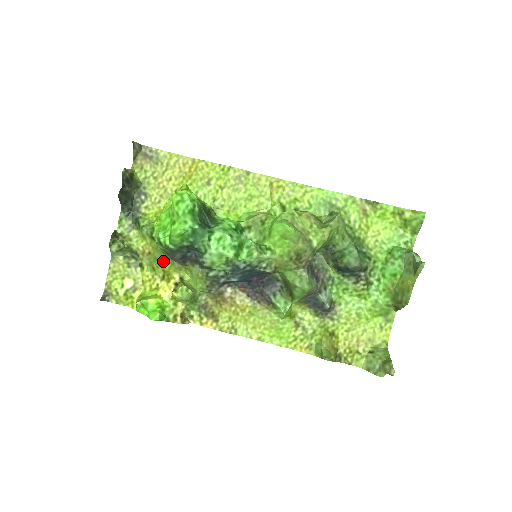
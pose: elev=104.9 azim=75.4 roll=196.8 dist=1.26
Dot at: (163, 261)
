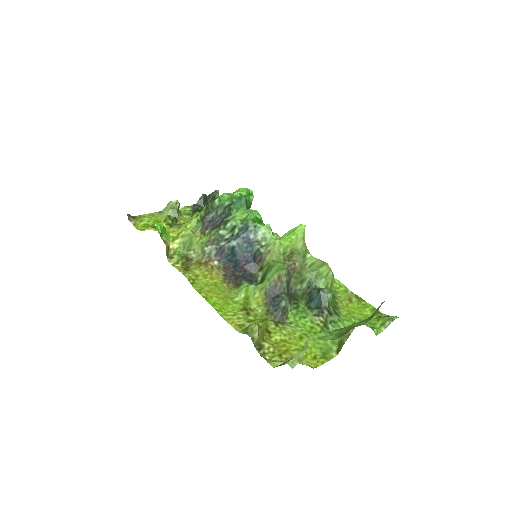
Dot at: (190, 228)
